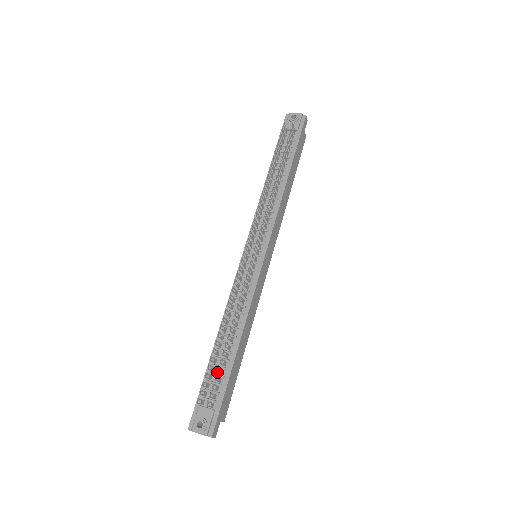
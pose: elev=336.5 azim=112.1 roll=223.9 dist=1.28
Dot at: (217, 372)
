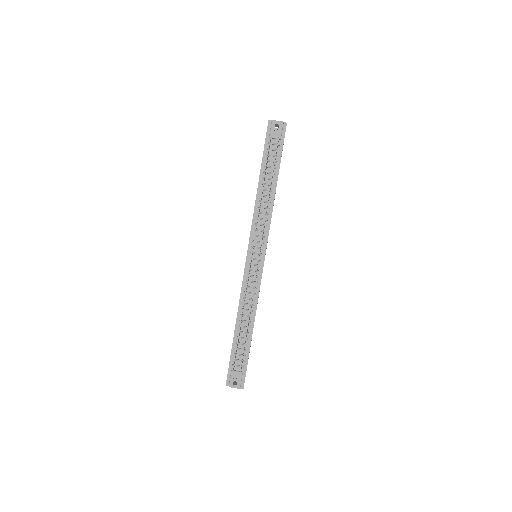
Dot at: (240, 347)
